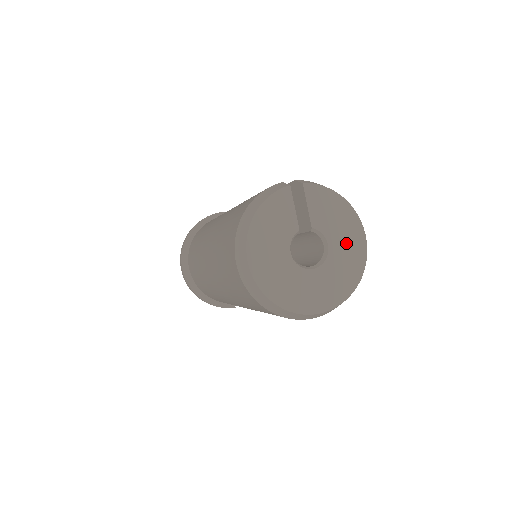
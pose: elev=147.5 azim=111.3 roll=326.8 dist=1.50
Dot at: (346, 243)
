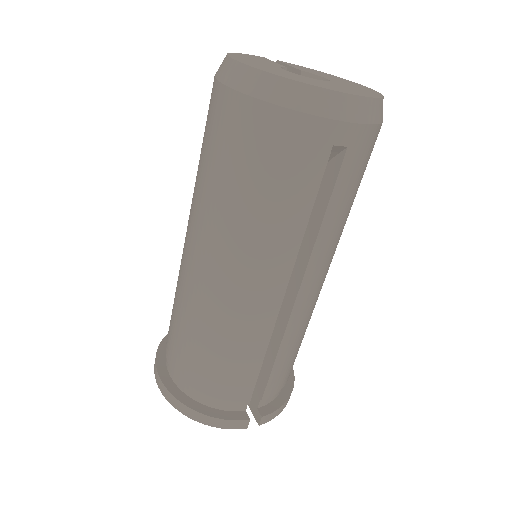
Dot at: (347, 83)
